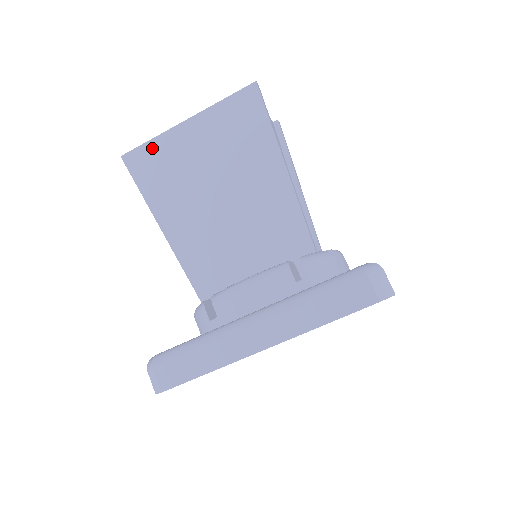
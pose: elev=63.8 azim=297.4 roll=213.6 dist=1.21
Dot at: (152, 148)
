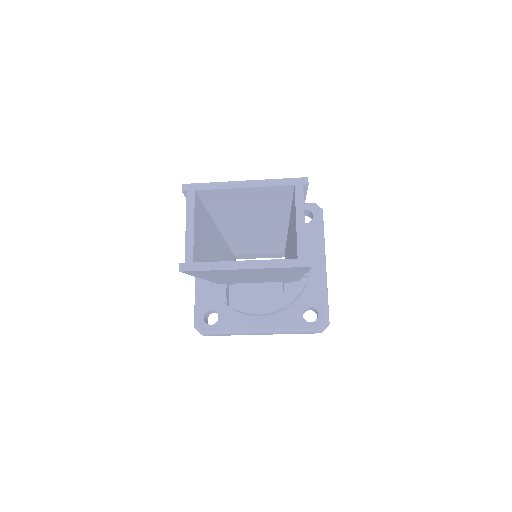
Dot at: (209, 271)
